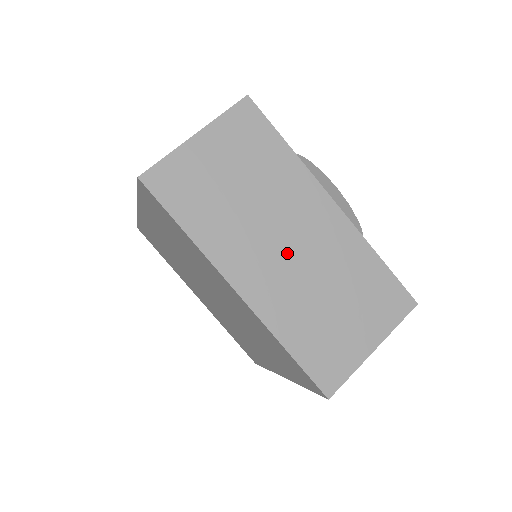
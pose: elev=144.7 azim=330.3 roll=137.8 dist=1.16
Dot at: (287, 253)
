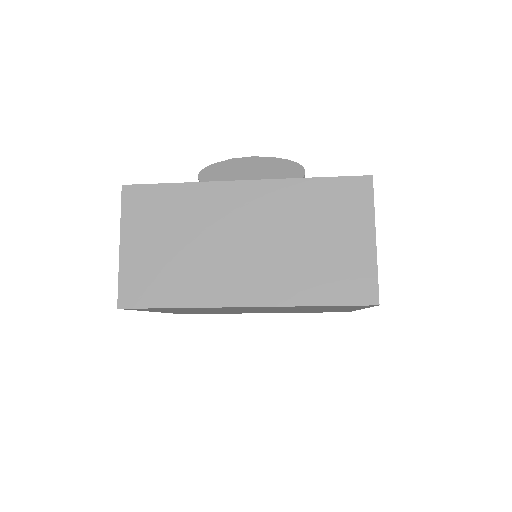
Dot at: (250, 247)
